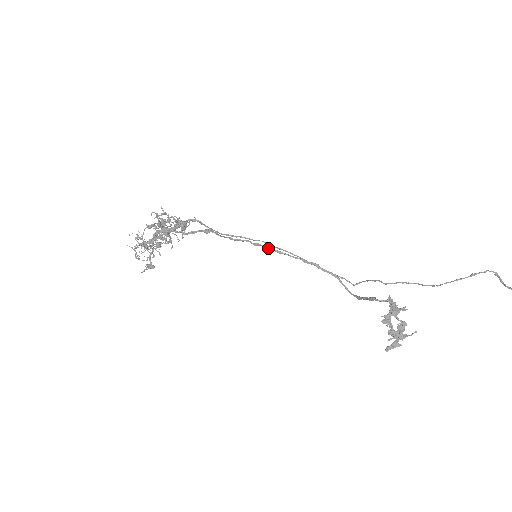
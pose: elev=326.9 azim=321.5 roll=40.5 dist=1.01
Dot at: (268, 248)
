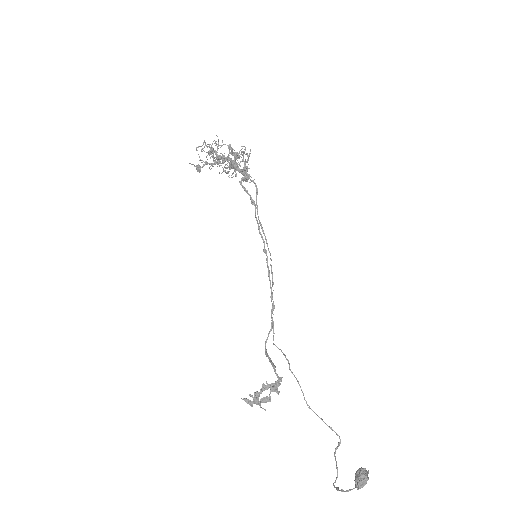
Dot at: occluded
